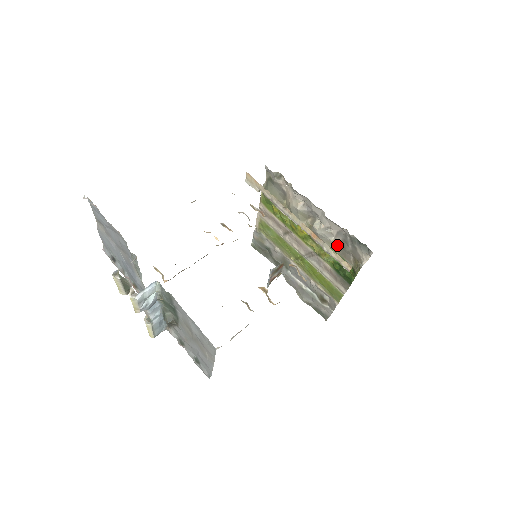
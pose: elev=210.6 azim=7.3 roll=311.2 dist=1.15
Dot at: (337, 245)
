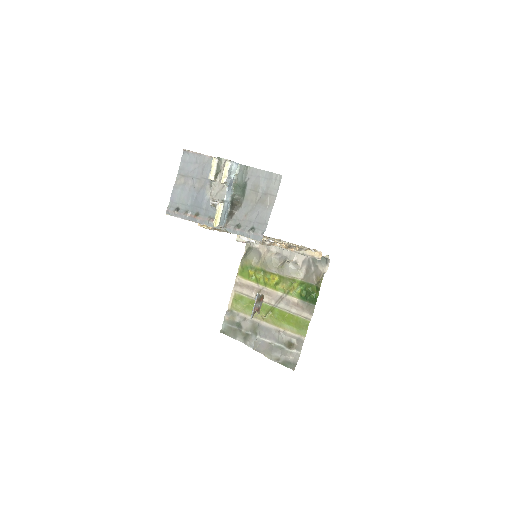
Dot at: (303, 274)
